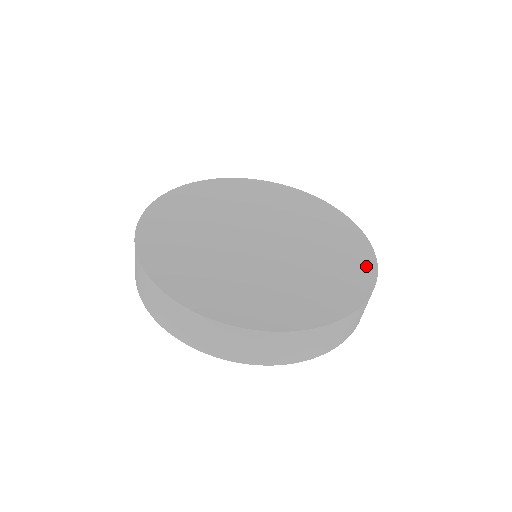
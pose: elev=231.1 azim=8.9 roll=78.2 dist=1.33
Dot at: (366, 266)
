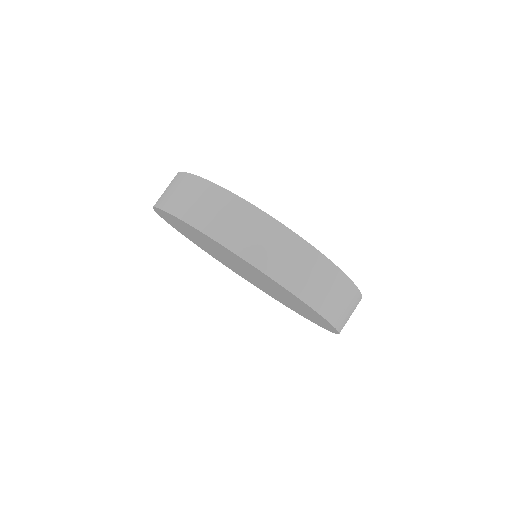
Dot at: occluded
